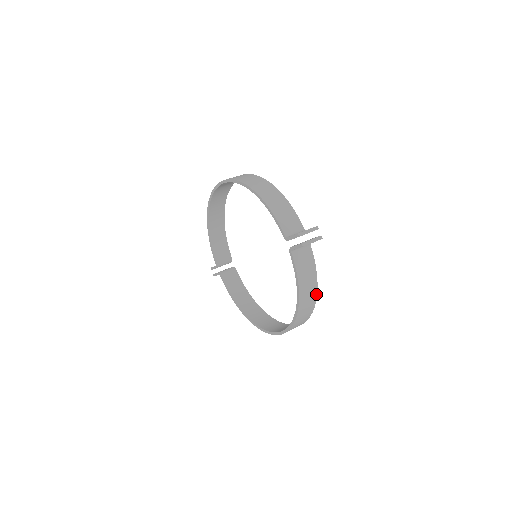
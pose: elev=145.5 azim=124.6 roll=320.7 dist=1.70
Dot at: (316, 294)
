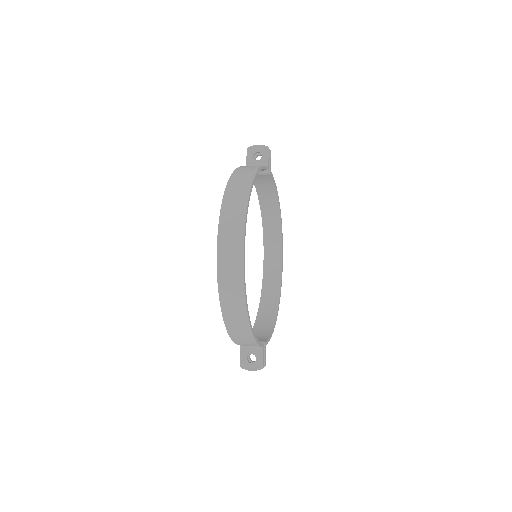
Dot at: (255, 174)
